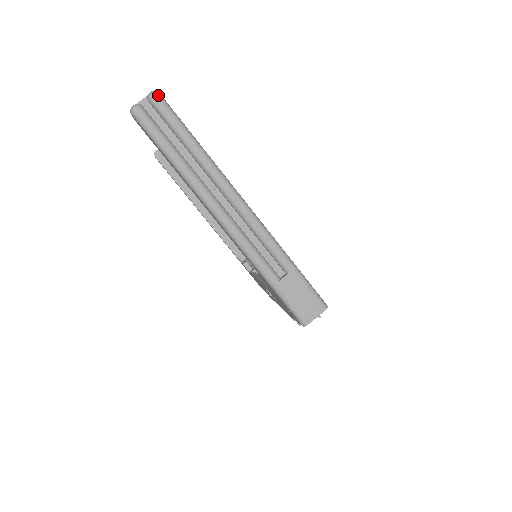
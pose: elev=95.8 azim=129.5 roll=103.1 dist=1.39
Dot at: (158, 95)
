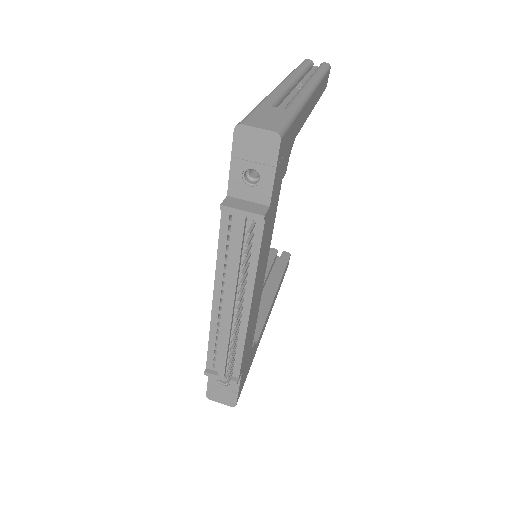
Dot at: (329, 64)
